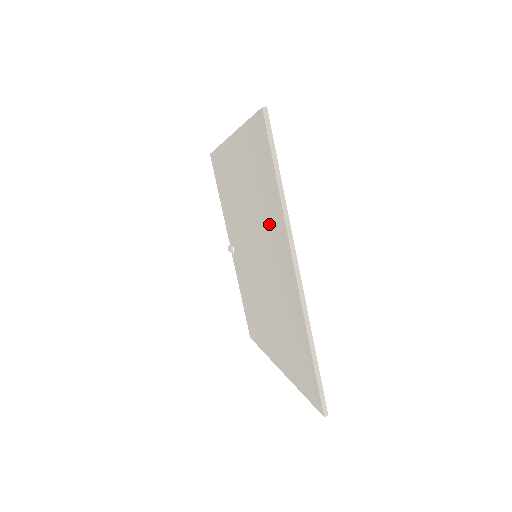
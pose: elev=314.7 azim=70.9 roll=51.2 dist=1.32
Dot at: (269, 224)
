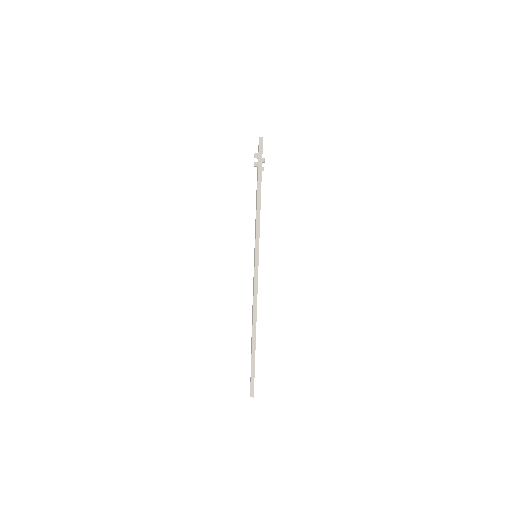
Dot at: occluded
